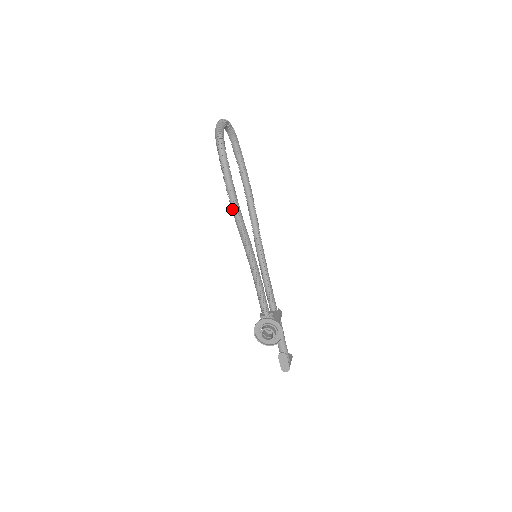
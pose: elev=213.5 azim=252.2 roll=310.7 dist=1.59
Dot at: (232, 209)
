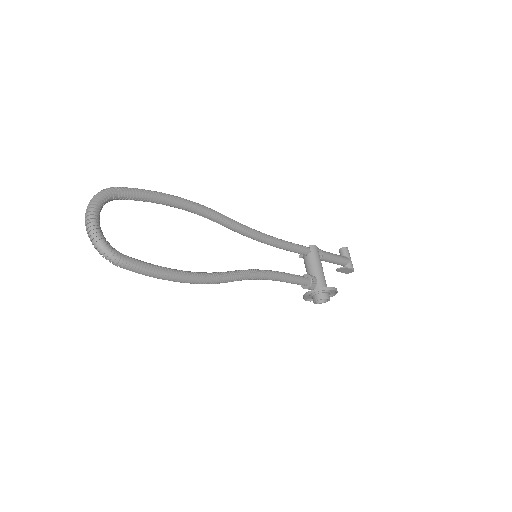
Dot at: occluded
